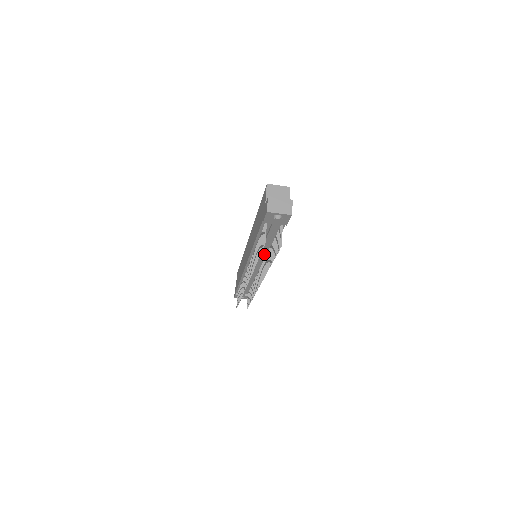
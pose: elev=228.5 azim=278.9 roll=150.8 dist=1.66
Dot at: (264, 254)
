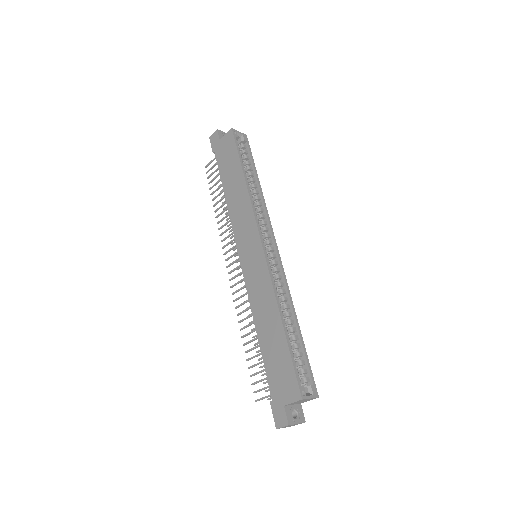
Dot at: occluded
